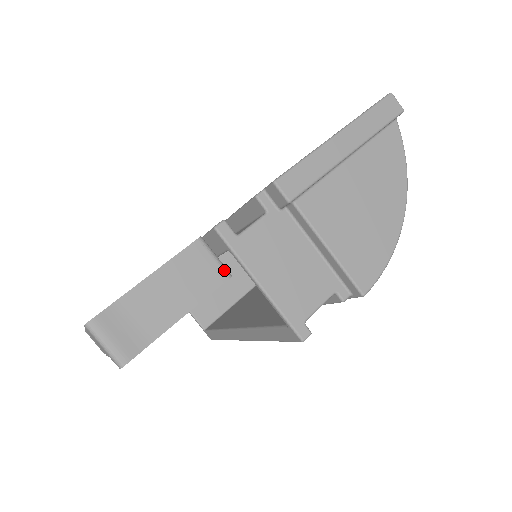
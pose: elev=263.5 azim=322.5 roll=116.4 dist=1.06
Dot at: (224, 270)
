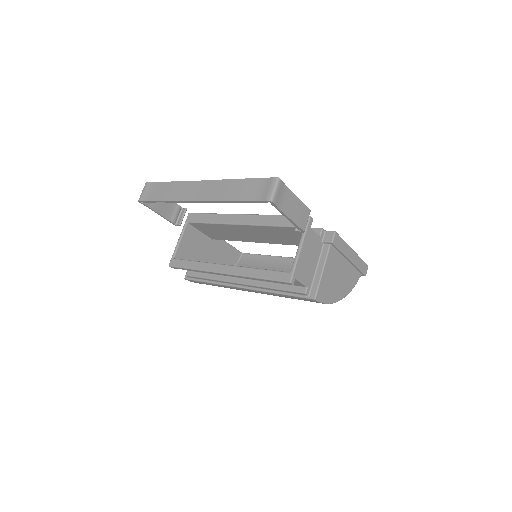
Dot at: occluded
